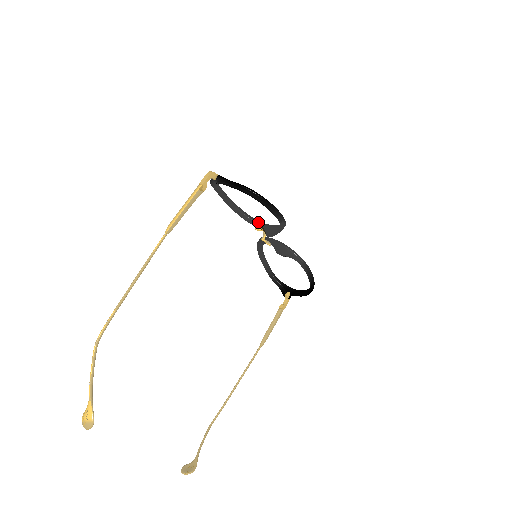
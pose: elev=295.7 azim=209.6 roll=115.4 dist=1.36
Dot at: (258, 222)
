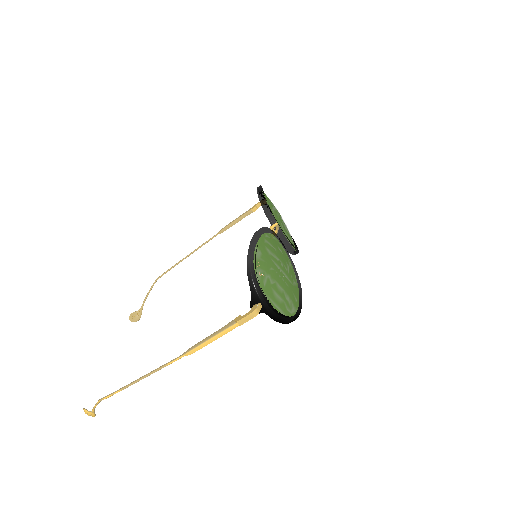
Dot at: occluded
